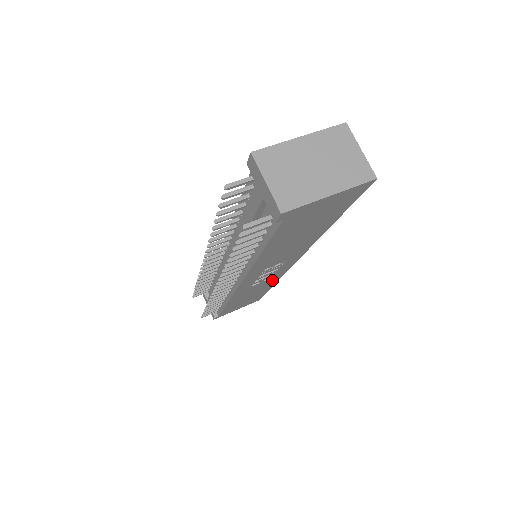
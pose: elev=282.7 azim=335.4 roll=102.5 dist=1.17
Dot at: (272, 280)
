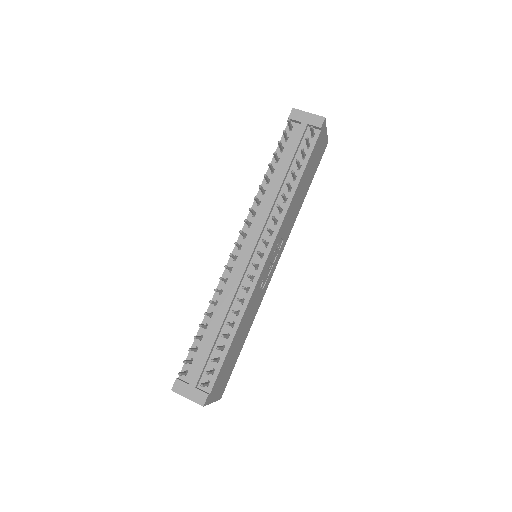
Dot at: (258, 304)
